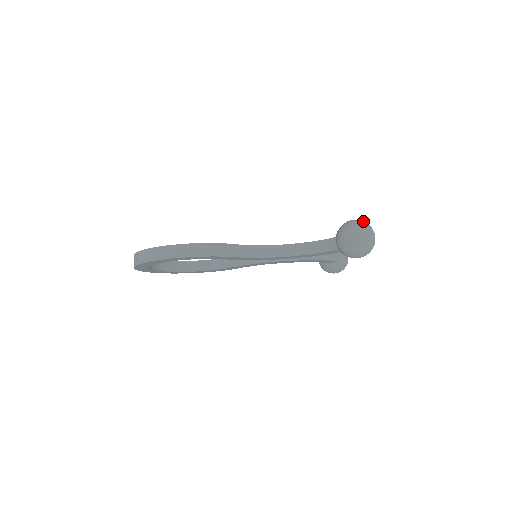
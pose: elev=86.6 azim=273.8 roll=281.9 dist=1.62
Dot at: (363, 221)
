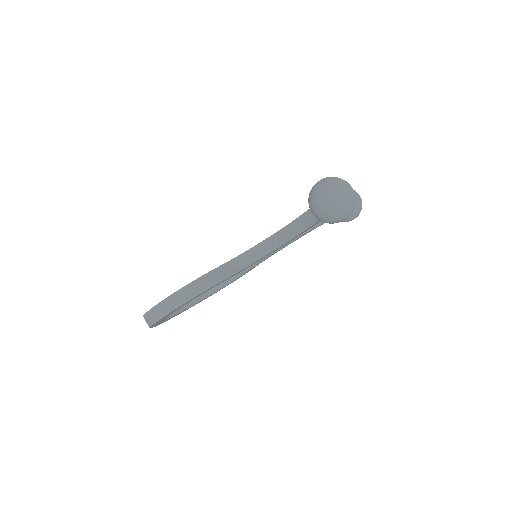
Dot at: (328, 178)
